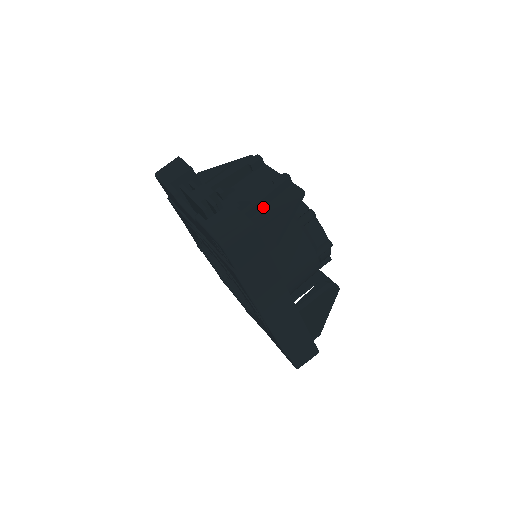
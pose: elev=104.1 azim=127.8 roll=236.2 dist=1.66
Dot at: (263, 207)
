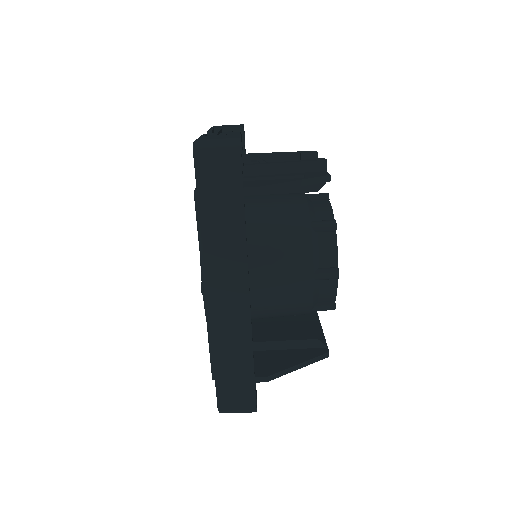
Dot at: (278, 173)
